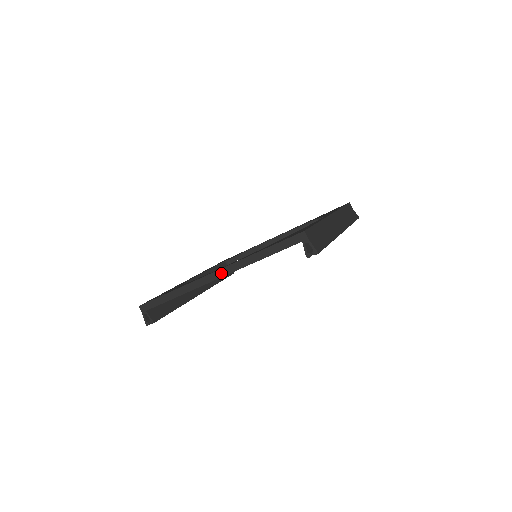
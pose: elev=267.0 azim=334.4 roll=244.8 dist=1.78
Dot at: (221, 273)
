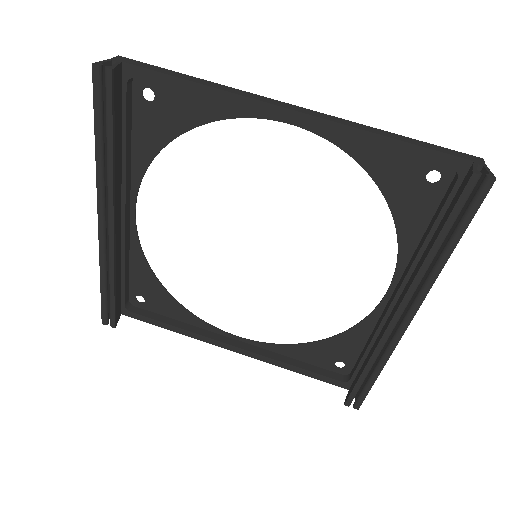
Dot at: (308, 111)
